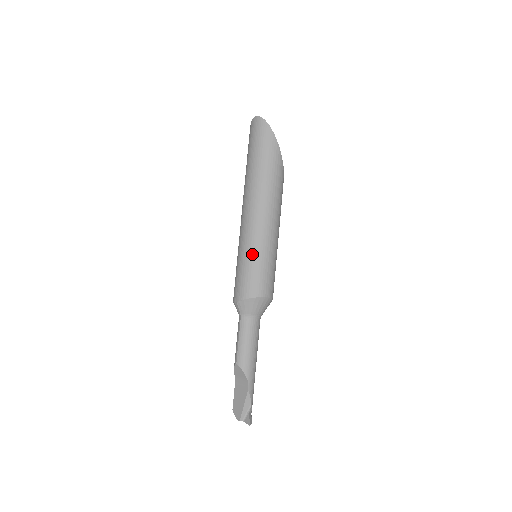
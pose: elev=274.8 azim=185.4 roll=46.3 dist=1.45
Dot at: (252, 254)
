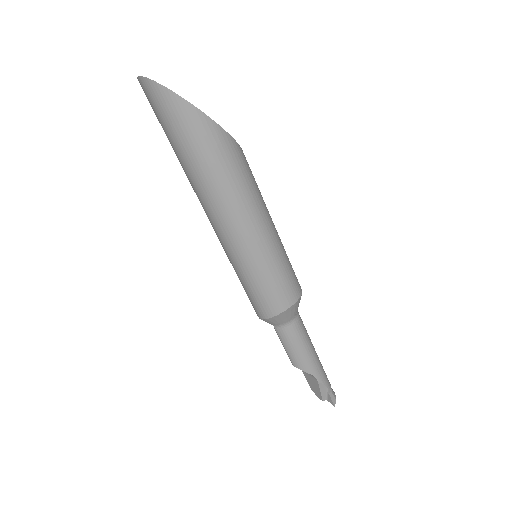
Dot at: (248, 272)
